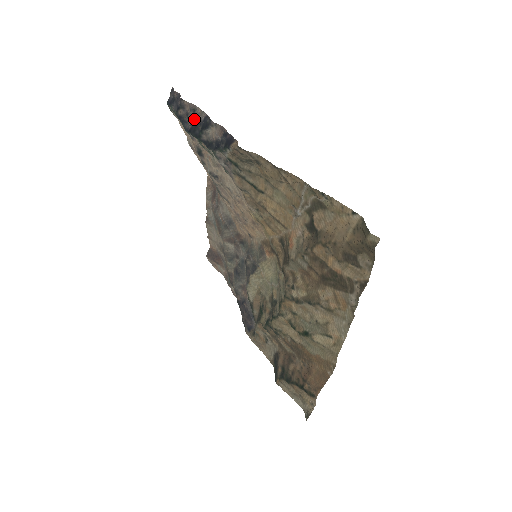
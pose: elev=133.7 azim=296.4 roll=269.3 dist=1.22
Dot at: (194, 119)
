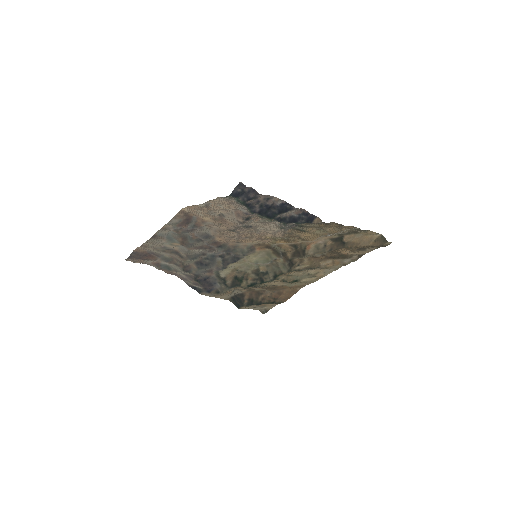
Dot at: (265, 204)
